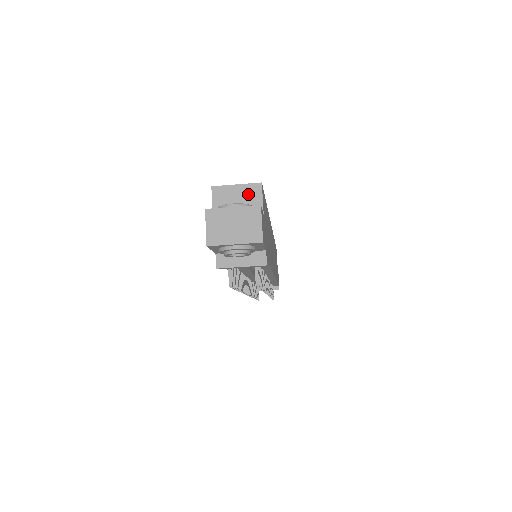
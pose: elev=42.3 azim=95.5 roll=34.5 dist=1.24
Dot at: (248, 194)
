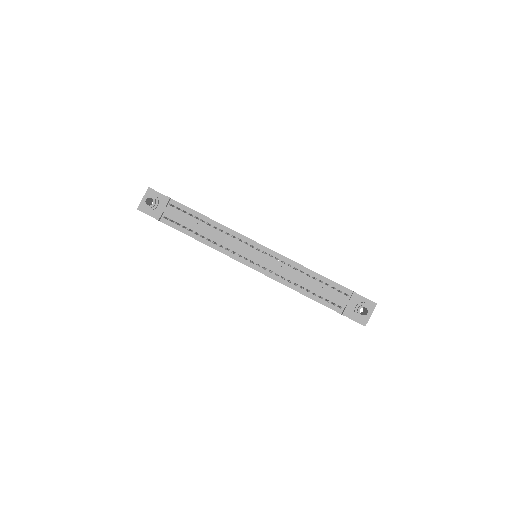
Dot at: occluded
